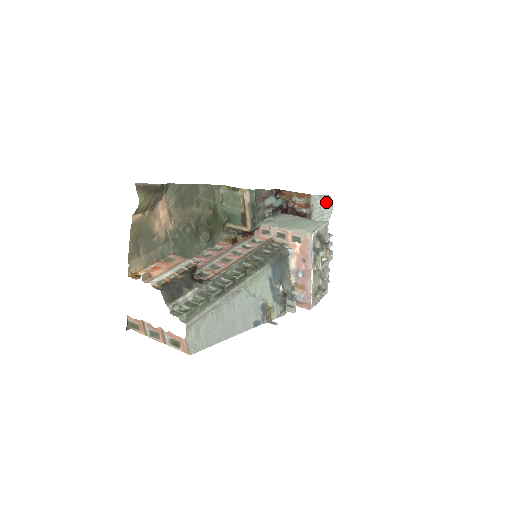
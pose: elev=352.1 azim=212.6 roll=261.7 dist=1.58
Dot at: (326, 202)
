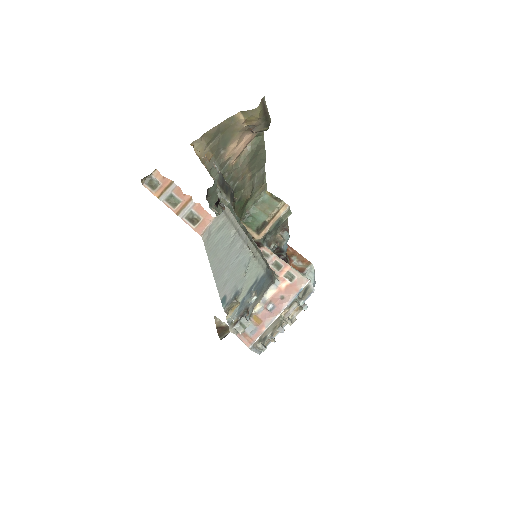
Dot at: (312, 282)
